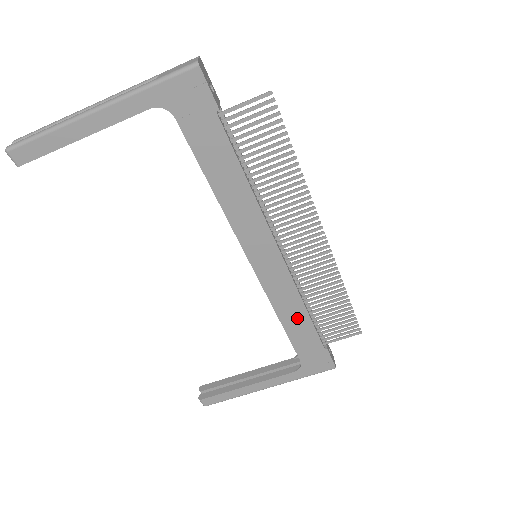
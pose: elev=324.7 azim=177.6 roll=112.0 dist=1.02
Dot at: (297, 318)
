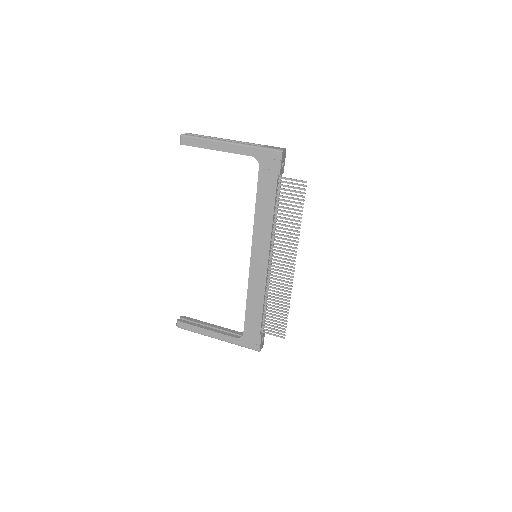
Dot at: (256, 304)
